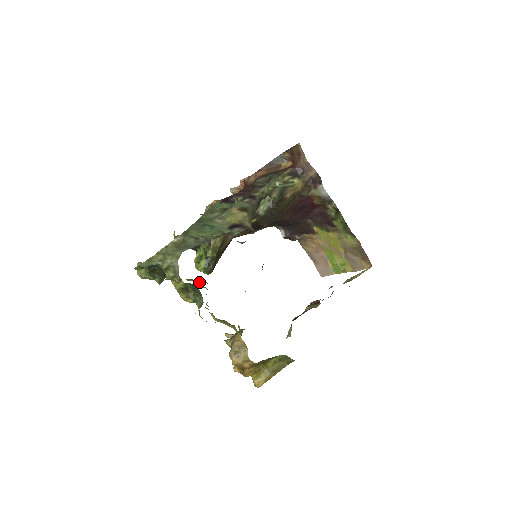
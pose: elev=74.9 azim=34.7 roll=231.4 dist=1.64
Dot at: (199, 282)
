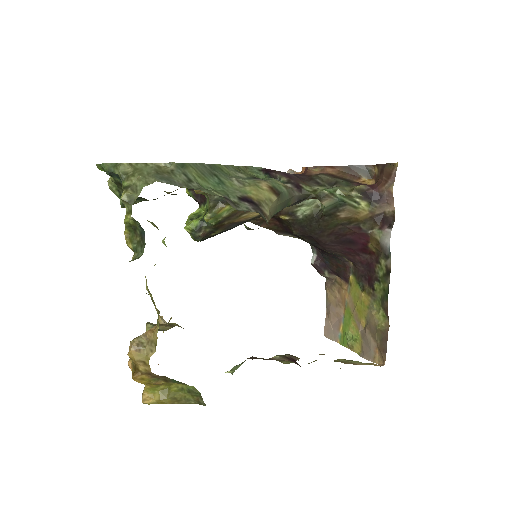
Dot at: occluded
